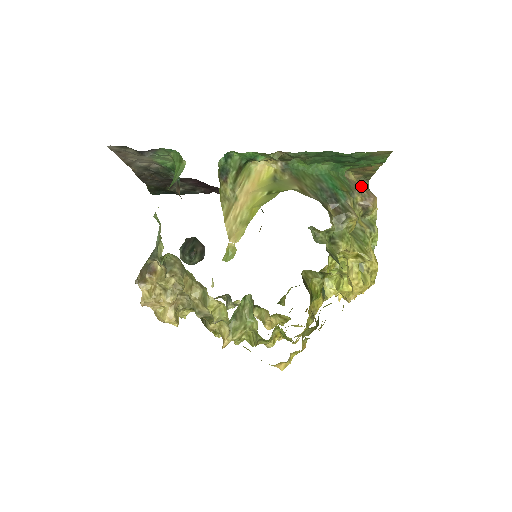
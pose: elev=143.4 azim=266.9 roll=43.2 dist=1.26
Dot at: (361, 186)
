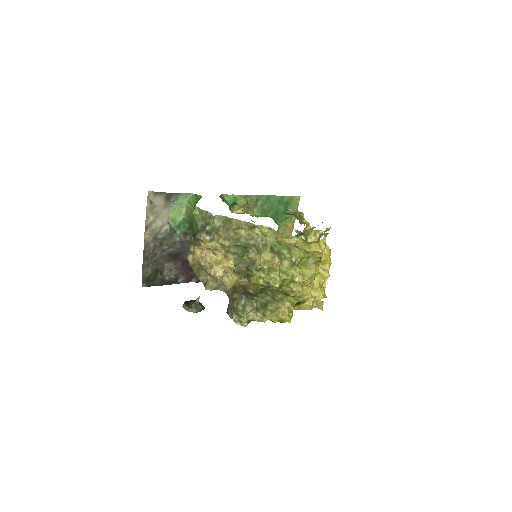
Dot at: occluded
